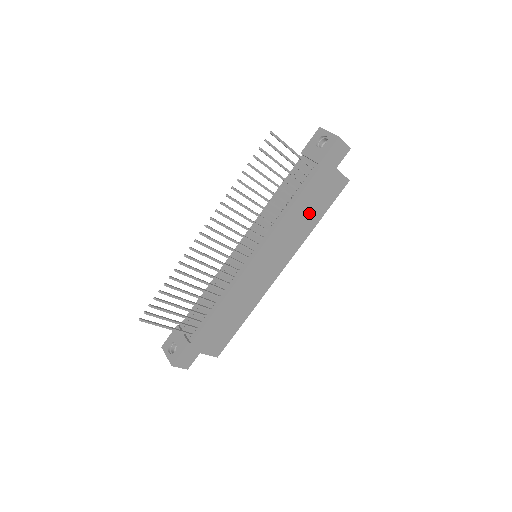
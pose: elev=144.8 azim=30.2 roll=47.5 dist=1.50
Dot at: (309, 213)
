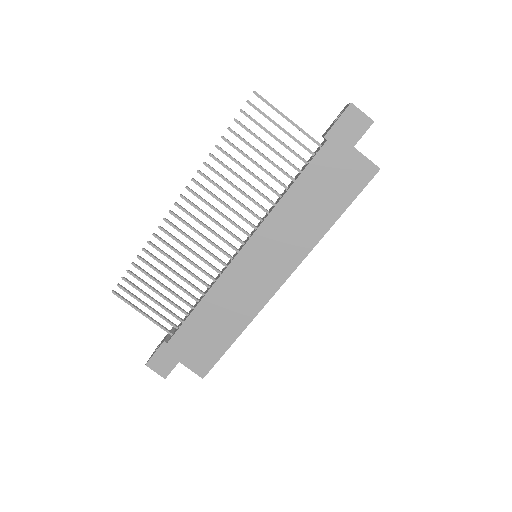
Dot at: (318, 205)
